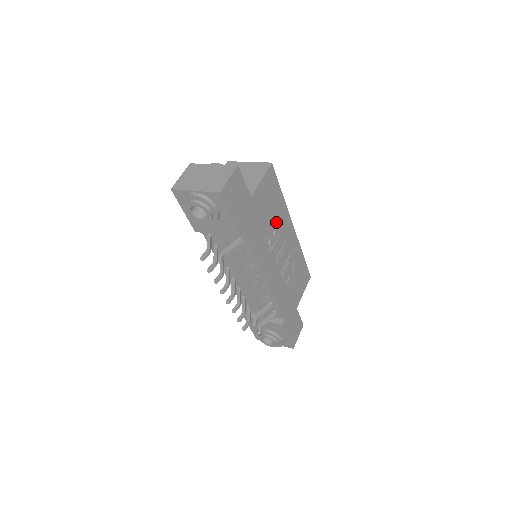
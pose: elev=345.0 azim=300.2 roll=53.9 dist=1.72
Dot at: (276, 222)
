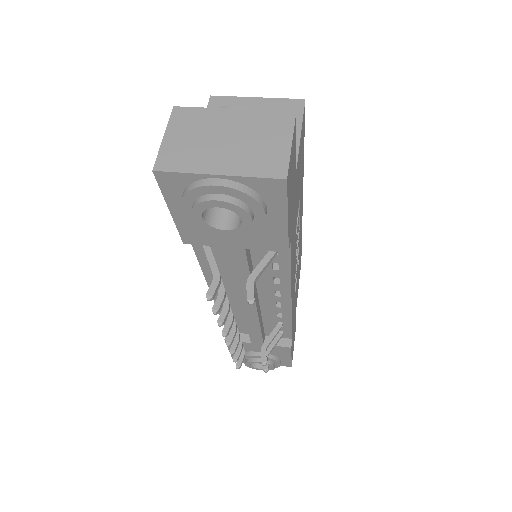
Dot at: occluded
